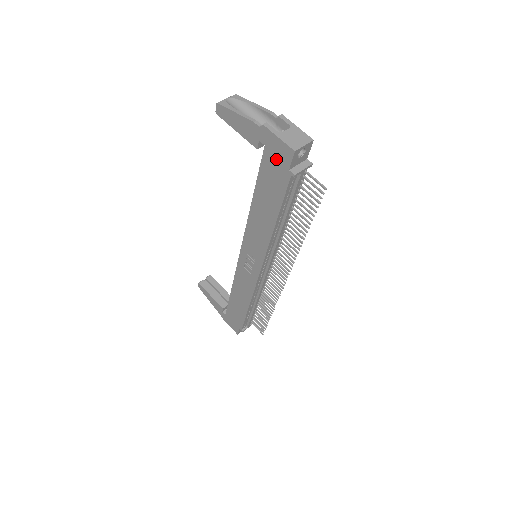
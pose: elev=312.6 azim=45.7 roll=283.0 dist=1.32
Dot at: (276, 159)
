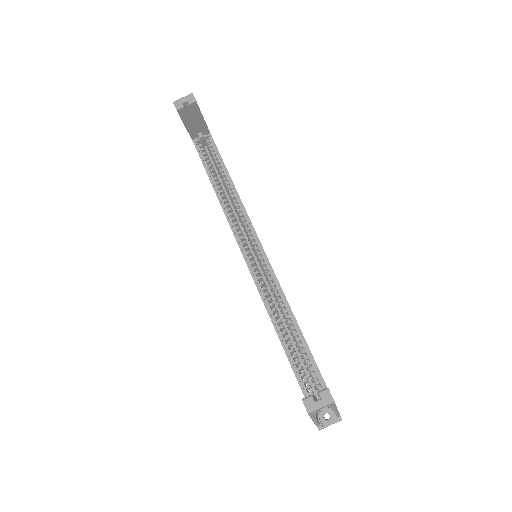
Dot at: occluded
